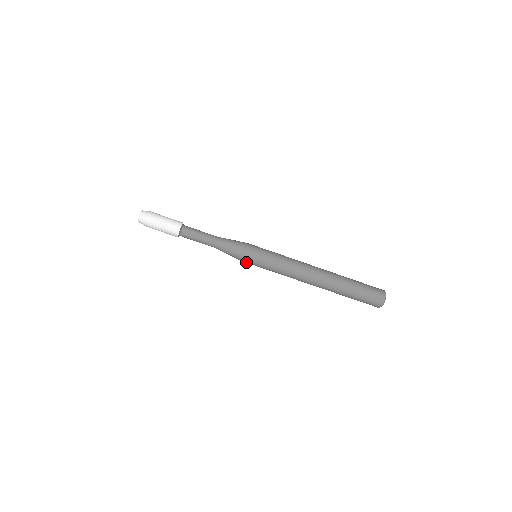
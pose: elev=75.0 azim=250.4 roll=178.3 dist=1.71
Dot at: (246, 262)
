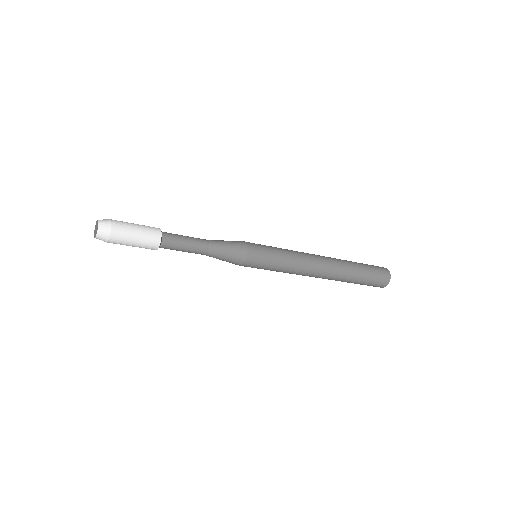
Dot at: (247, 266)
